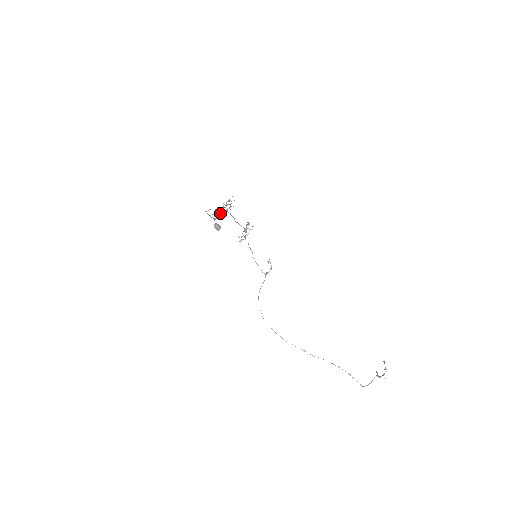
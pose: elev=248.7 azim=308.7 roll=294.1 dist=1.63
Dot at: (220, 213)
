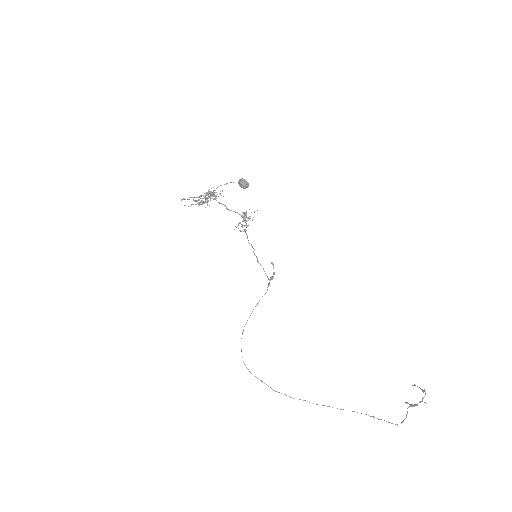
Dot at: occluded
